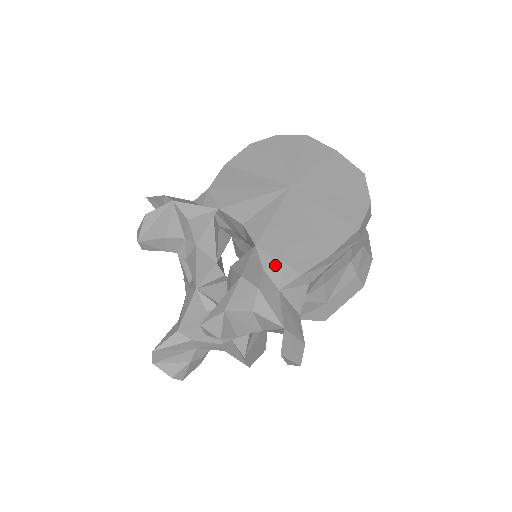
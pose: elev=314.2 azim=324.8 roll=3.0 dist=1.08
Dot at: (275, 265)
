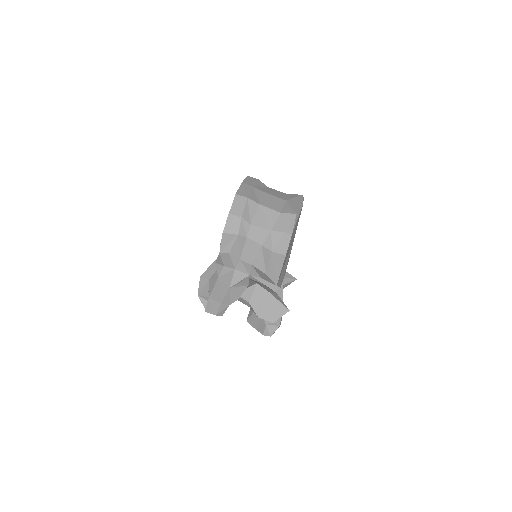
Dot at: occluded
